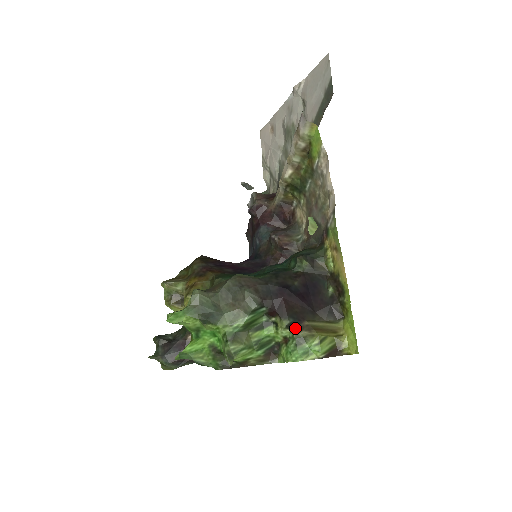
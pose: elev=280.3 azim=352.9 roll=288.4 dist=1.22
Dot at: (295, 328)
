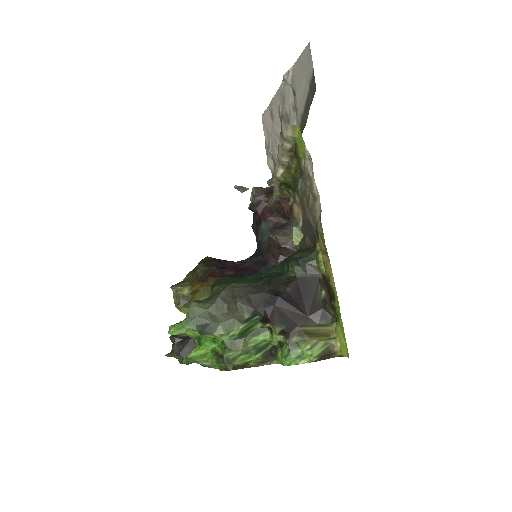
Dot at: (288, 334)
